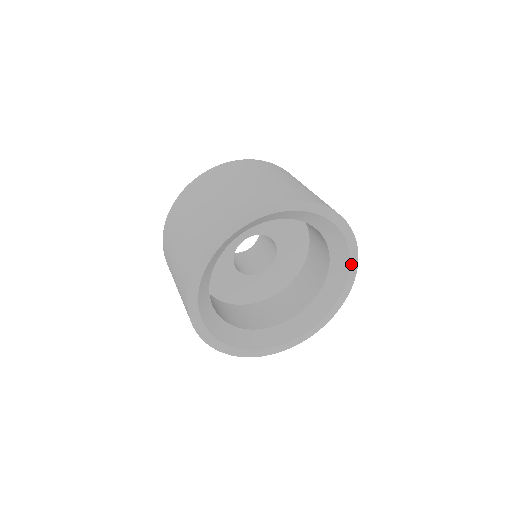
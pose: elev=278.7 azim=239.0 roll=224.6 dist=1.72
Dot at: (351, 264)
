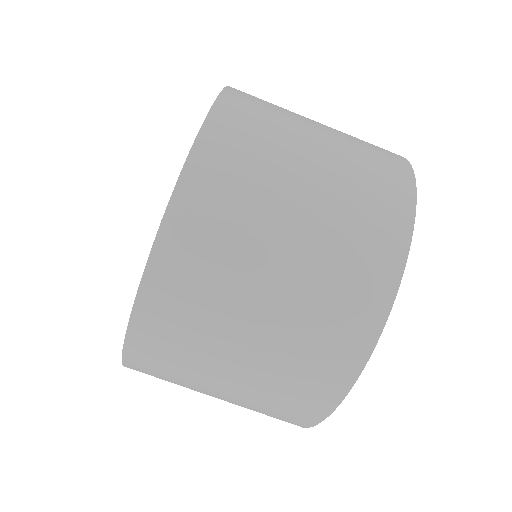
Dot at: occluded
